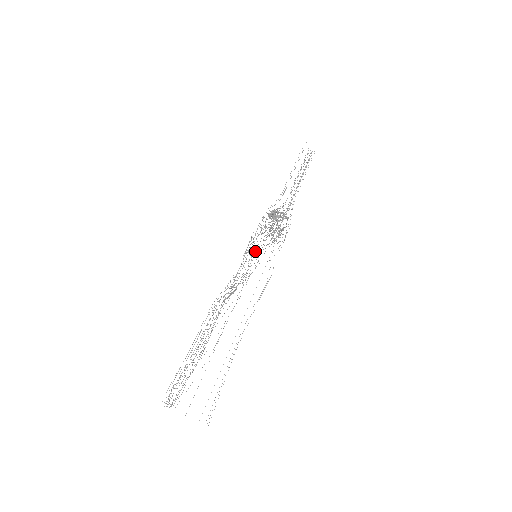
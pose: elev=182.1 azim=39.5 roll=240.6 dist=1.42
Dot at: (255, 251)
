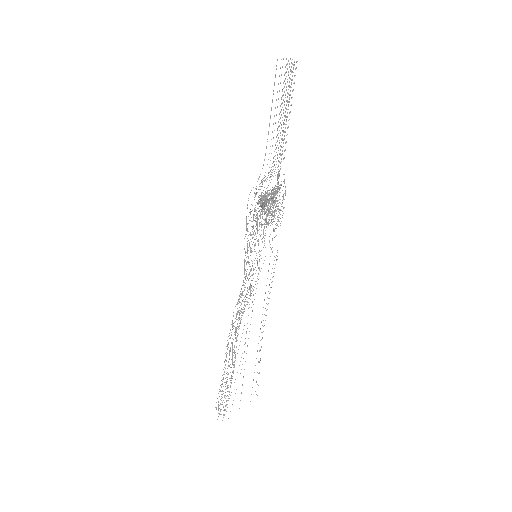
Dot at: (255, 258)
